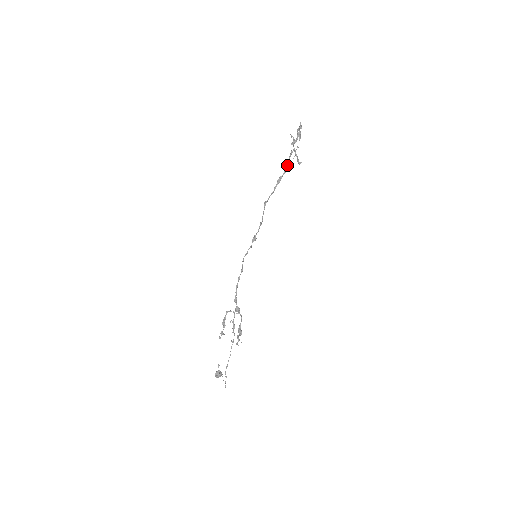
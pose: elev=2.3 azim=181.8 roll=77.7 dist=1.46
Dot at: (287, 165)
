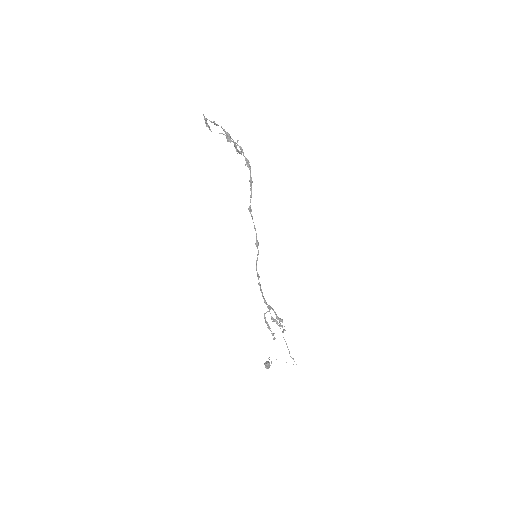
Dot at: (248, 163)
